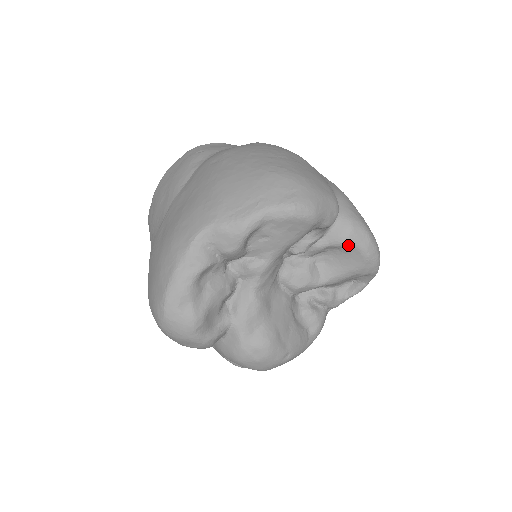
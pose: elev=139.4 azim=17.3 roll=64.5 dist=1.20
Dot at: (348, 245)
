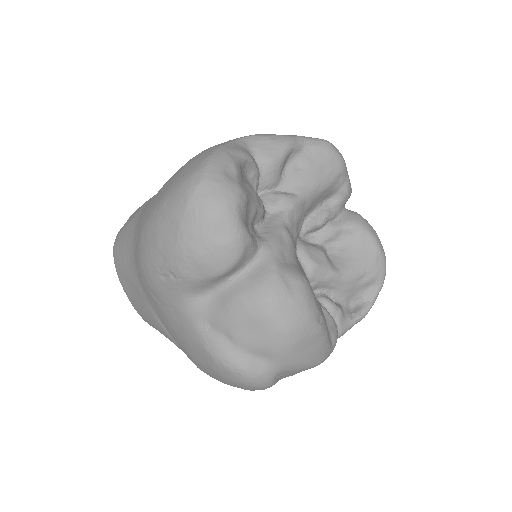
Dot at: (361, 229)
